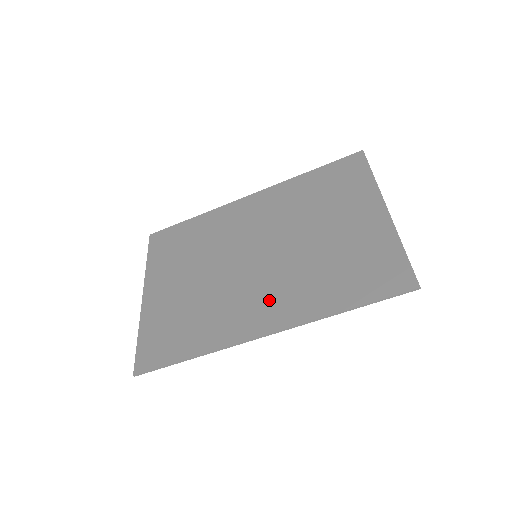
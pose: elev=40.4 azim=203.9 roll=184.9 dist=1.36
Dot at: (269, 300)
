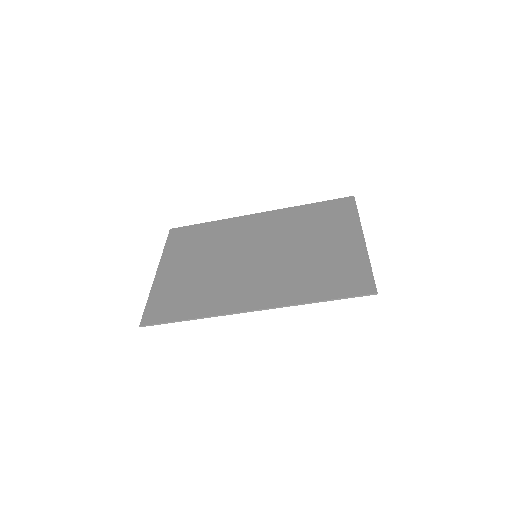
Dot at: (261, 287)
